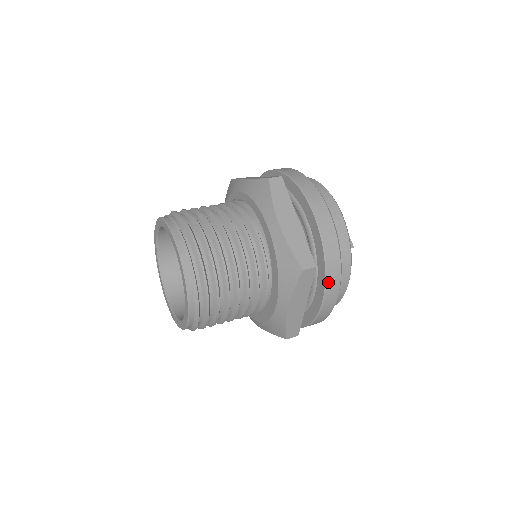
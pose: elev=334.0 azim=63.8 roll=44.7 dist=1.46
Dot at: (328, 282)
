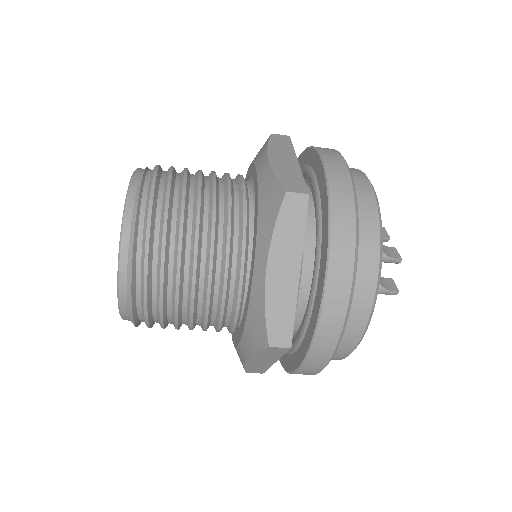
Dot at: (333, 234)
